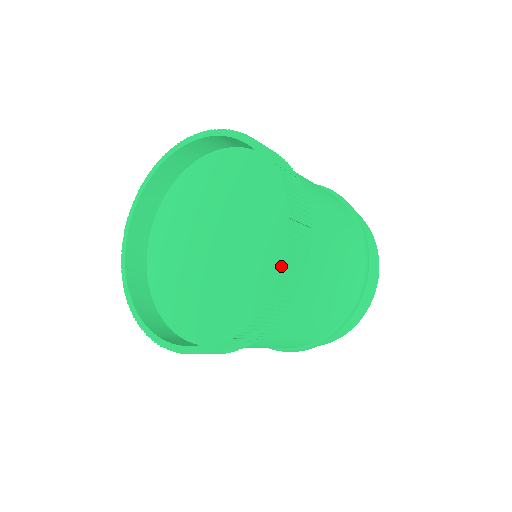
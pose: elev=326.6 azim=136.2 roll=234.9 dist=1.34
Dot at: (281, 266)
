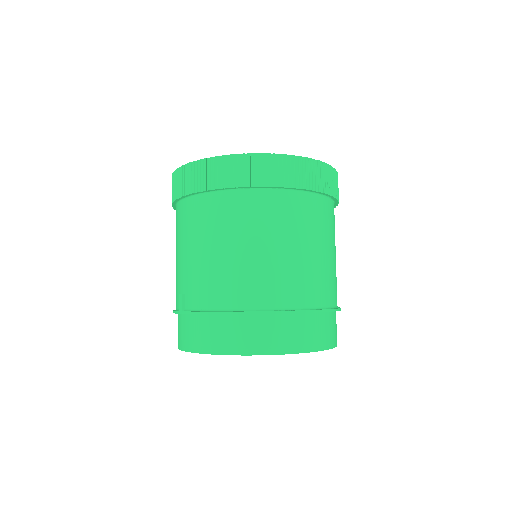
Dot at: (313, 159)
